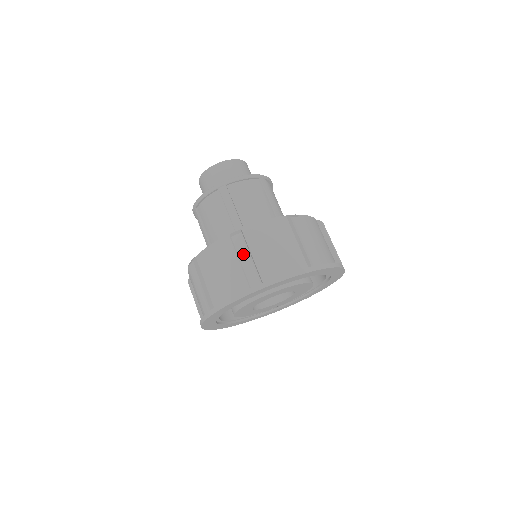
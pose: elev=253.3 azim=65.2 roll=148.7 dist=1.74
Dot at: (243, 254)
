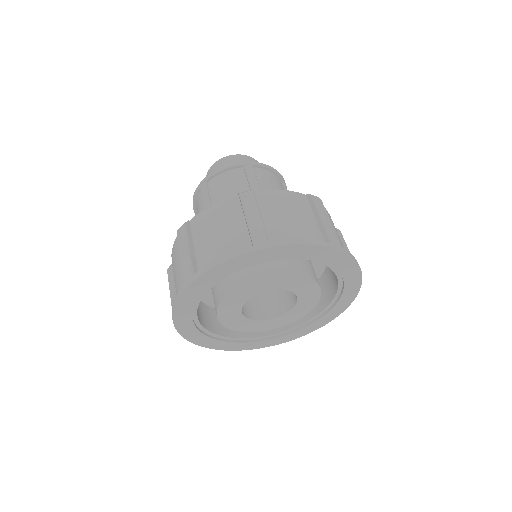
Dot at: (183, 247)
